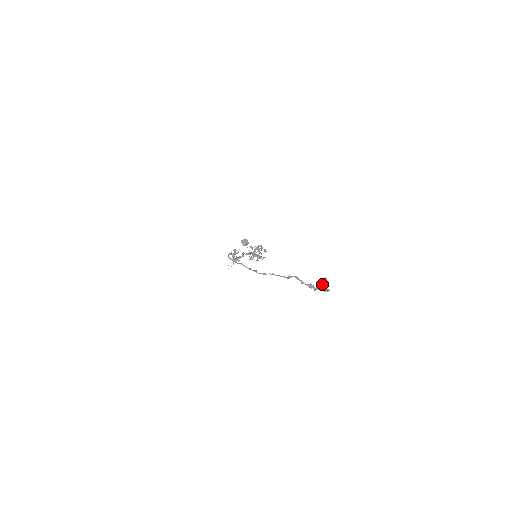
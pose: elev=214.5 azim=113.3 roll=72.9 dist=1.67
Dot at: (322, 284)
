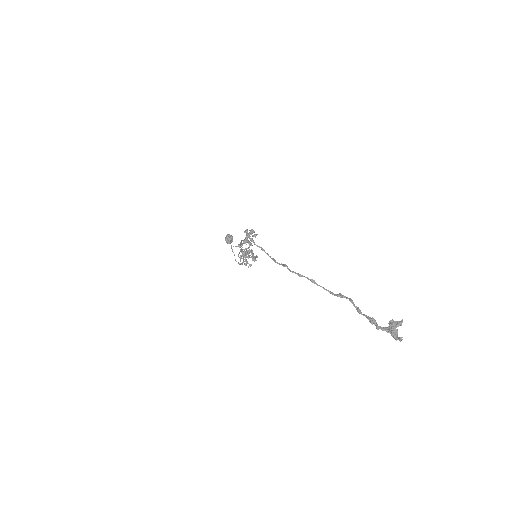
Dot at: (394, 326)
